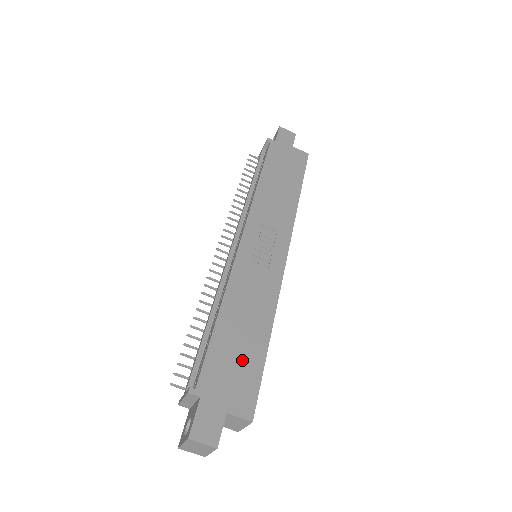
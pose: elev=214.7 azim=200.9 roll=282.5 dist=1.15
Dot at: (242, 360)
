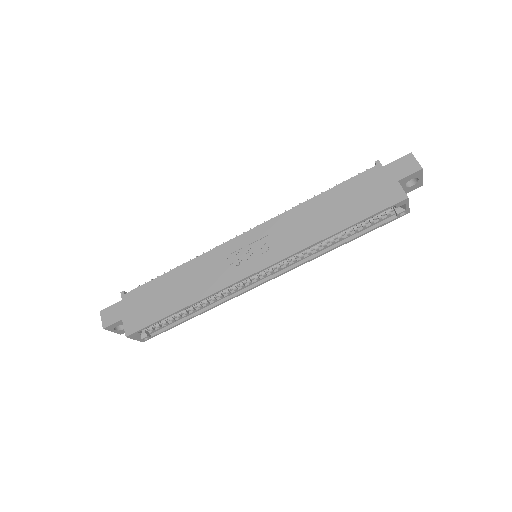
Dot at: (156, 304)
